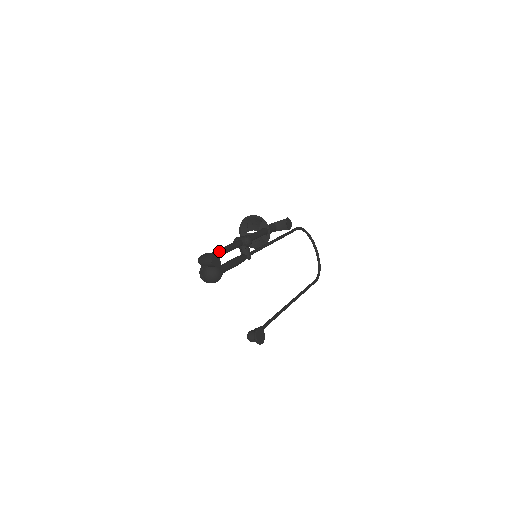
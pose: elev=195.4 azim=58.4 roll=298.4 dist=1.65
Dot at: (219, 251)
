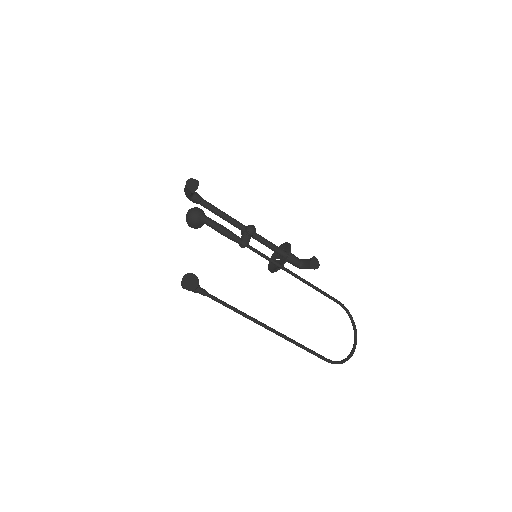
Dot at: (212, 205)
